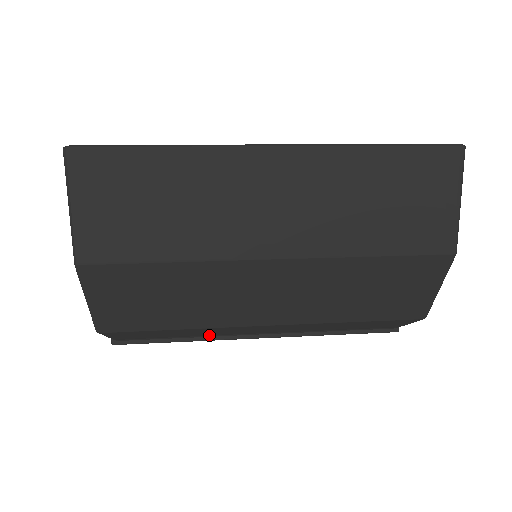
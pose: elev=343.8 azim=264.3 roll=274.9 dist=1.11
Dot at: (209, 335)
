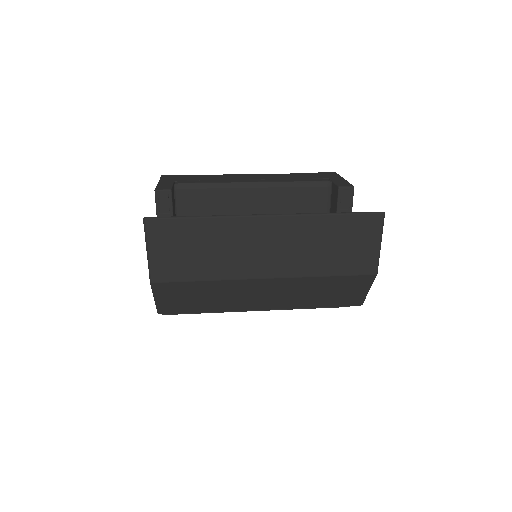
Dot at: occluded
